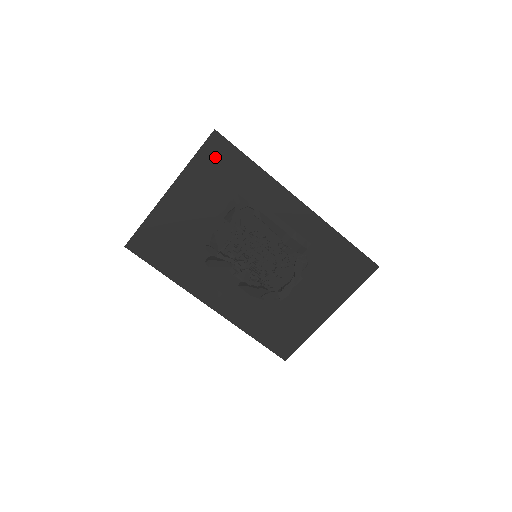
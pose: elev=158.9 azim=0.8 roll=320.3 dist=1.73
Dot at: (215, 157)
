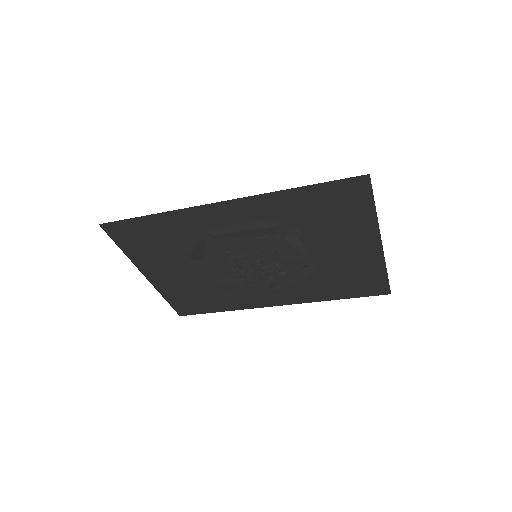
Dot at: (128, 237)
